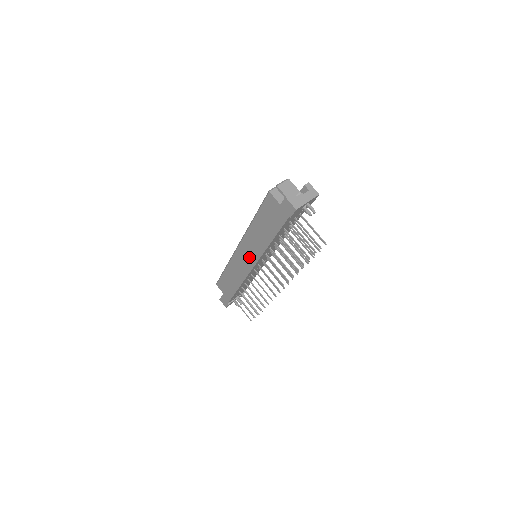
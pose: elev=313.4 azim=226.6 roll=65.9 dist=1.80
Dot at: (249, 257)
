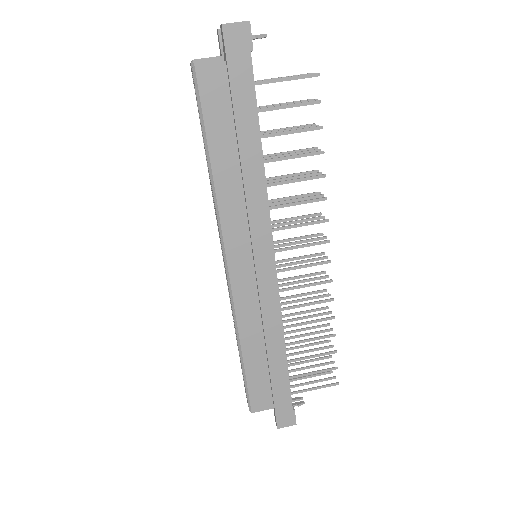
Dot at: (256, 244)
